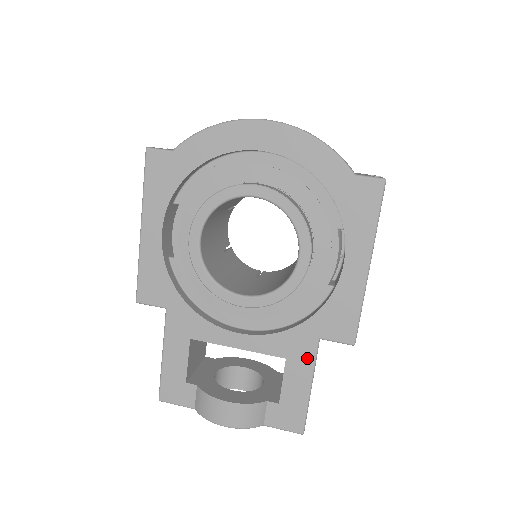
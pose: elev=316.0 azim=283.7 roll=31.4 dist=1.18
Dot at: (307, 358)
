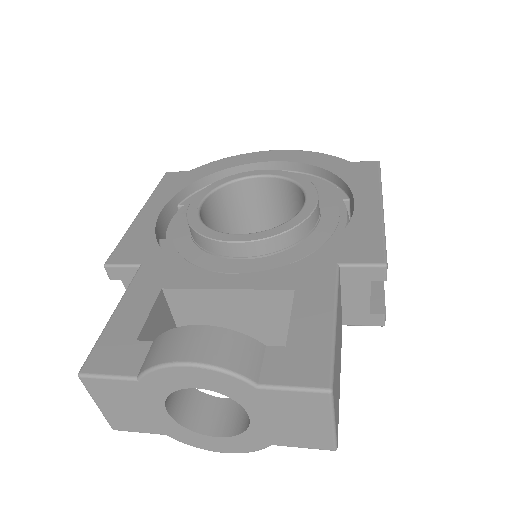
Dot at: (325, 285)
